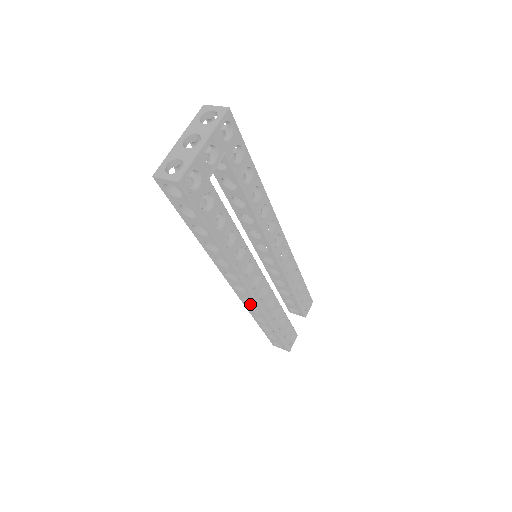
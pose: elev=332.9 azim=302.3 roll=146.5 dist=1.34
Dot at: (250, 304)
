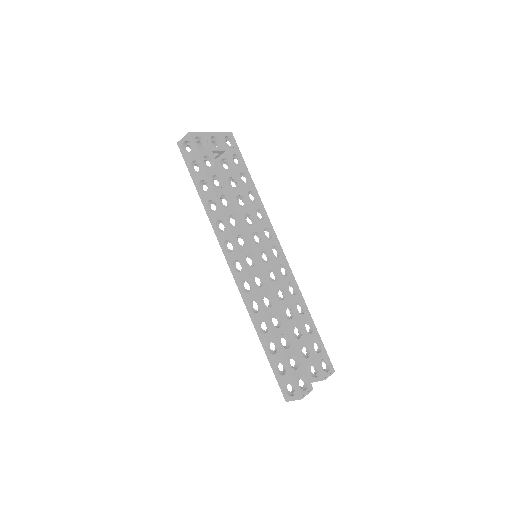
Dot at: (248, 294)
